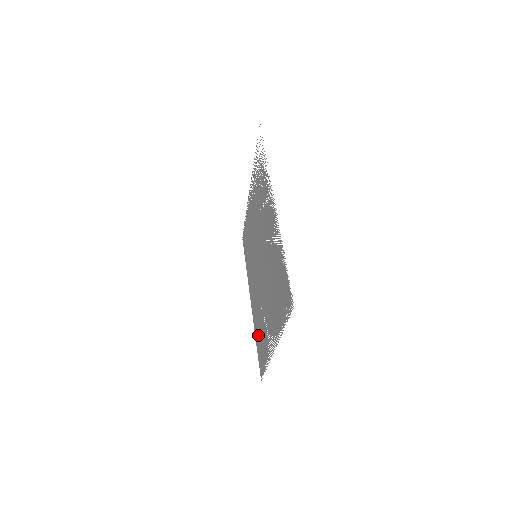
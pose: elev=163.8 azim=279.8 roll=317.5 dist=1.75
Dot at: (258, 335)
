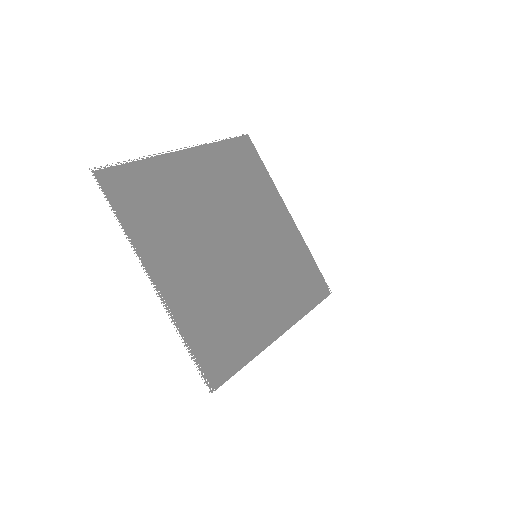
Dot at: (234, 340)
